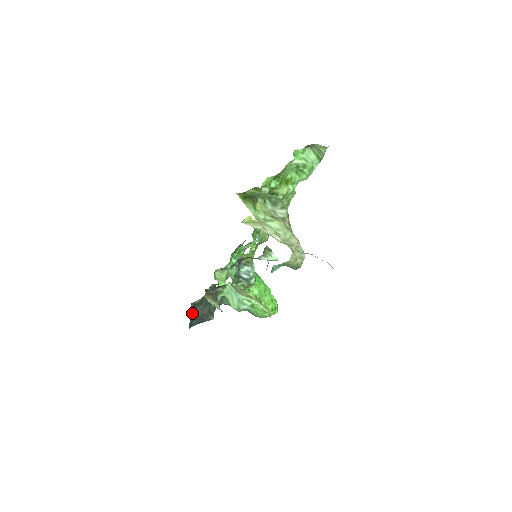
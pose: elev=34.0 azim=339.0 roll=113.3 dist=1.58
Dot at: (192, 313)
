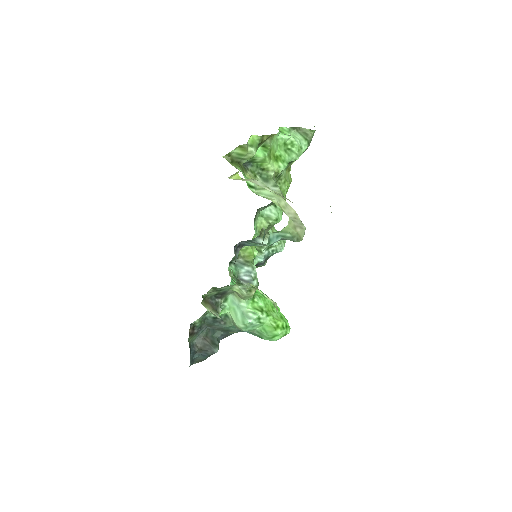
Dot at: (192, 342)
